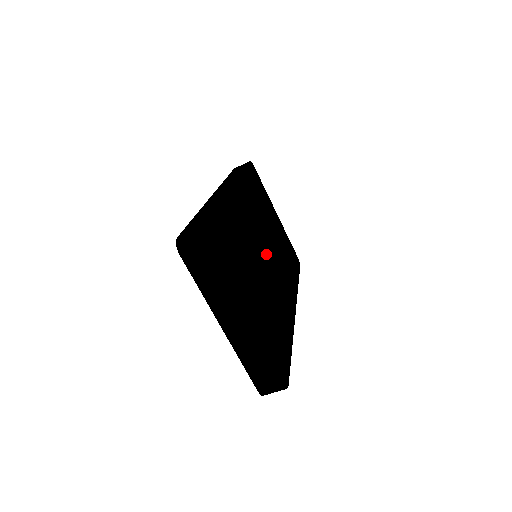
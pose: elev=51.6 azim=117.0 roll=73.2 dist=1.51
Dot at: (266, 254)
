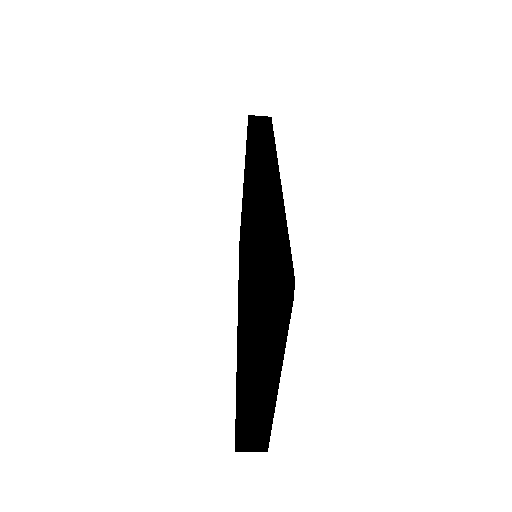
Dot at: occluded
